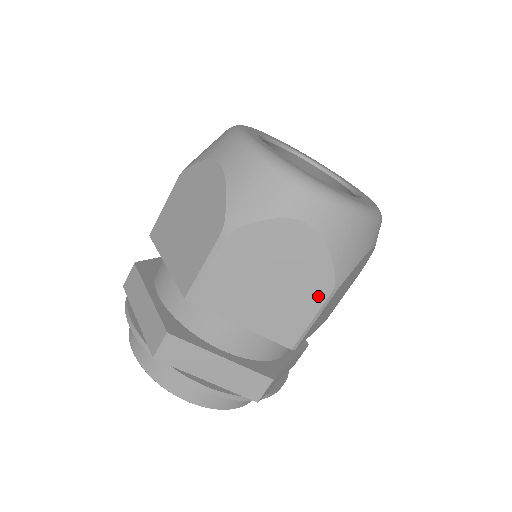
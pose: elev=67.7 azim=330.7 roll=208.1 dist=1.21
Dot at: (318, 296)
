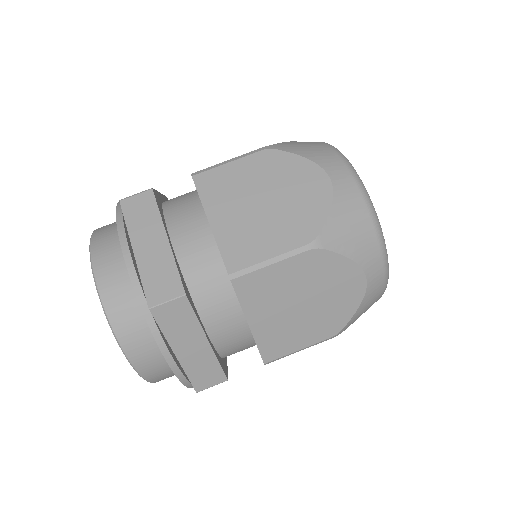
Dot at: (292, 240)
